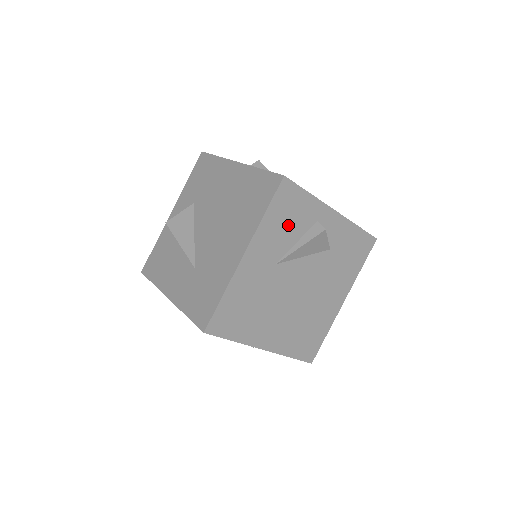
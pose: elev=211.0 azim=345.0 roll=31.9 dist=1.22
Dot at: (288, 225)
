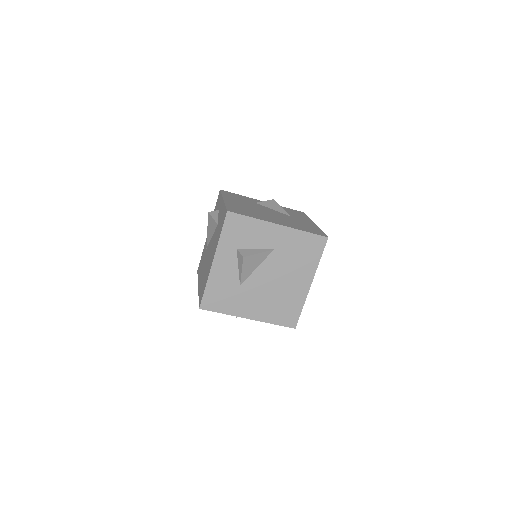
Dot at: occluded
